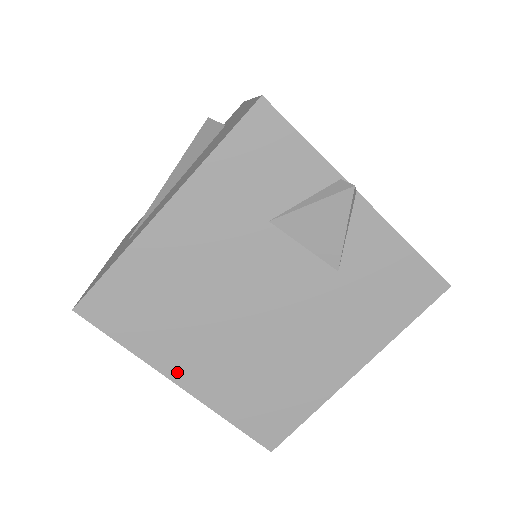
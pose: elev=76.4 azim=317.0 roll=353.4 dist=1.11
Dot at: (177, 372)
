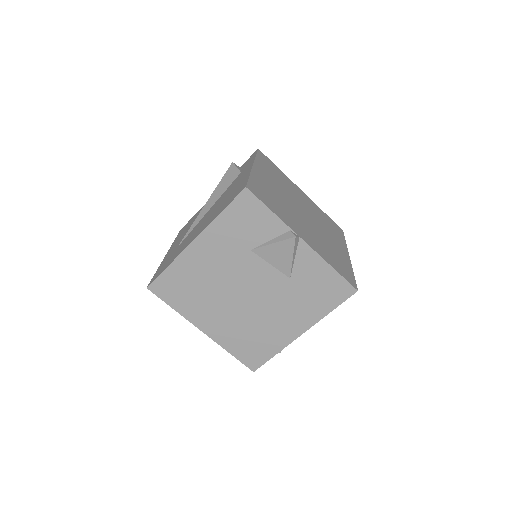
Dot at: (201, 324)
